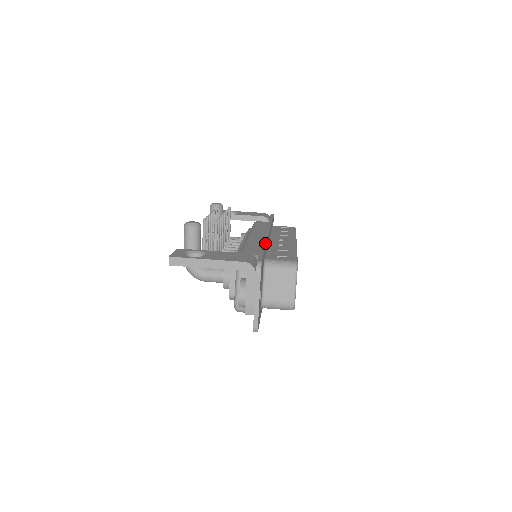
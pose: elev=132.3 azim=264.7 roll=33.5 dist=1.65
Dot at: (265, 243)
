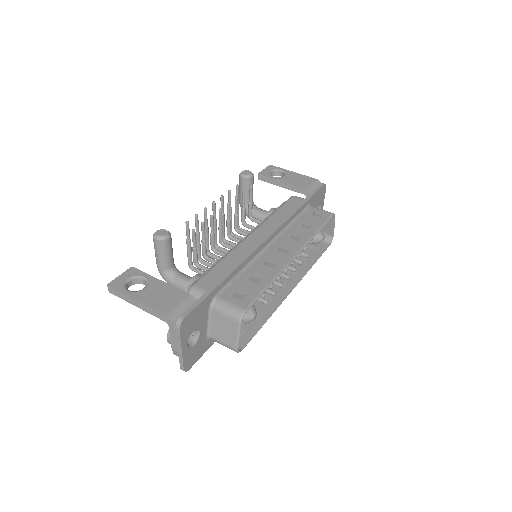
Dot at: (232, 270)
